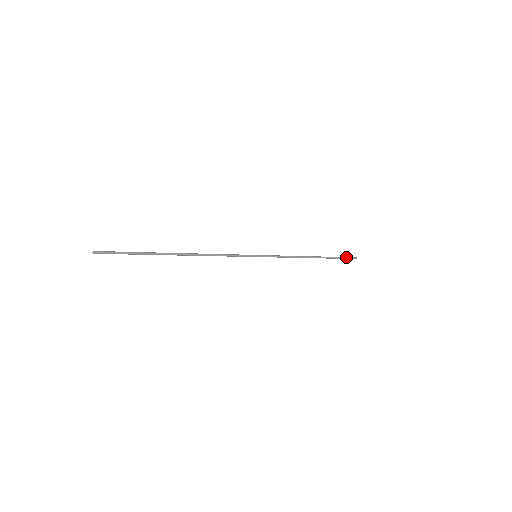
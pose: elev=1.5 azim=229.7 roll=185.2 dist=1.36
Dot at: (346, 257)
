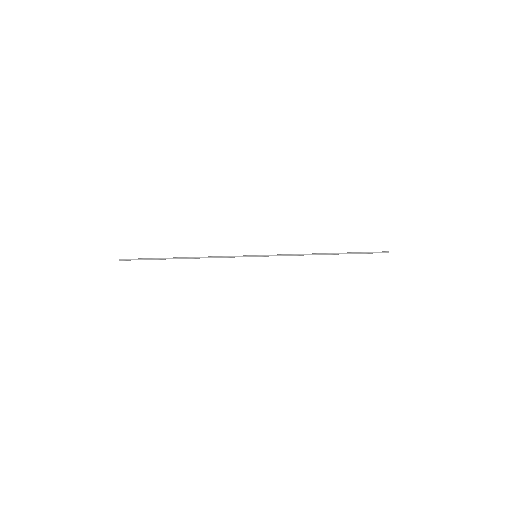
Dot at: (372, 252)
